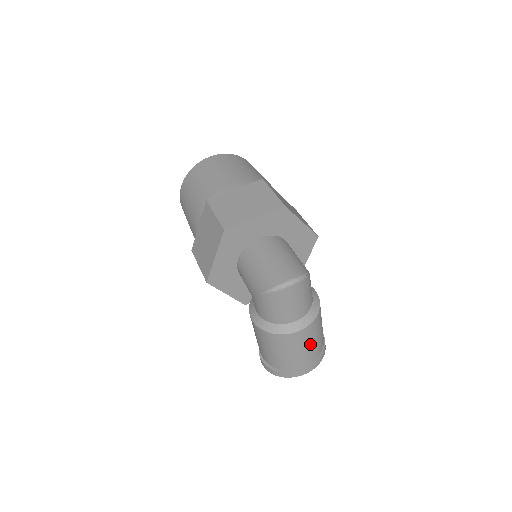
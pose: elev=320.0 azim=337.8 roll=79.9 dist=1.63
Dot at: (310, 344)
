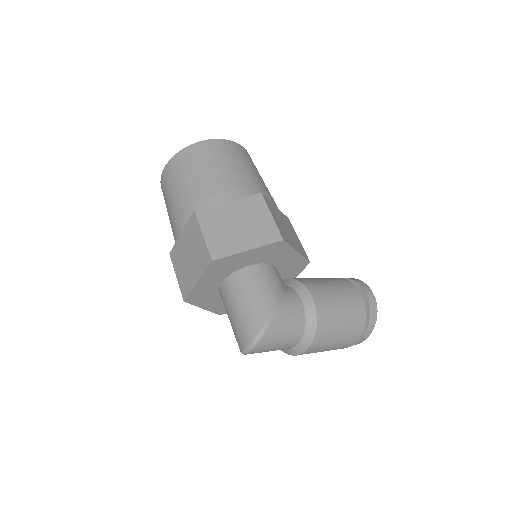
Dot at: (334, 342)
